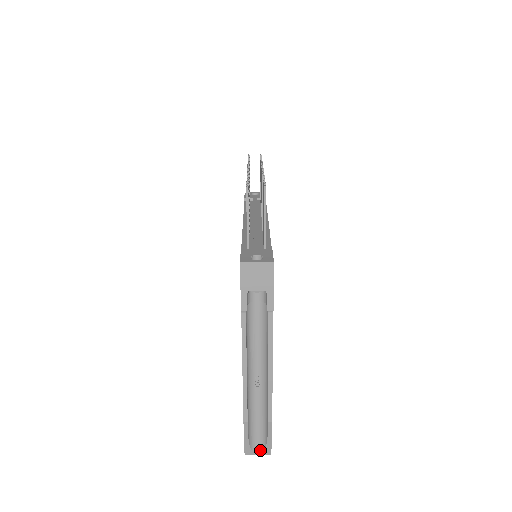
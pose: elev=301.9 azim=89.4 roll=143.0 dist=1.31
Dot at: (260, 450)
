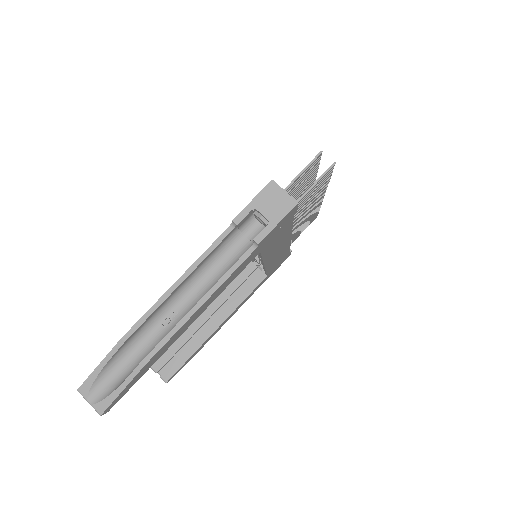
Dot at: (97, 398)
